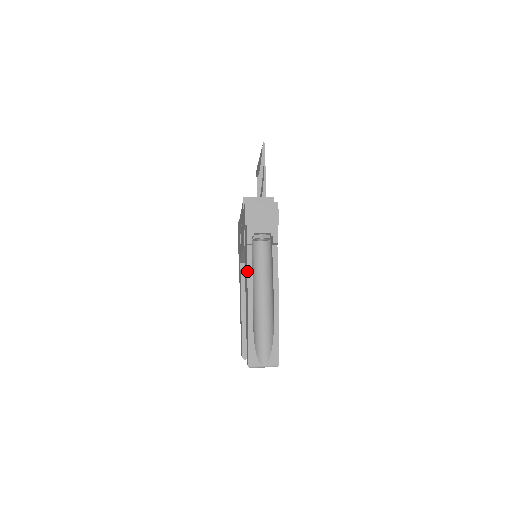
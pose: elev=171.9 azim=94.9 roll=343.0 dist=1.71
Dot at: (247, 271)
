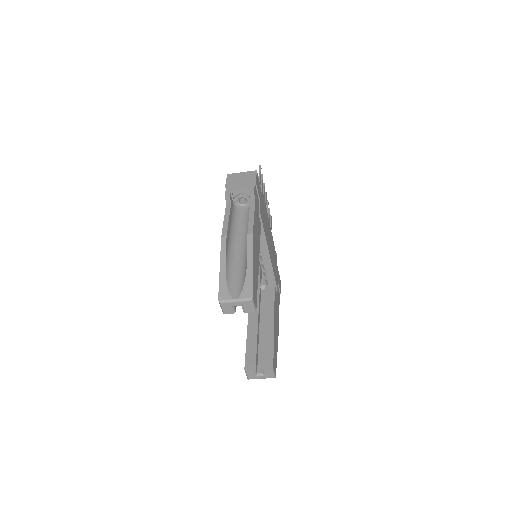
Dot at: (224, 219)
